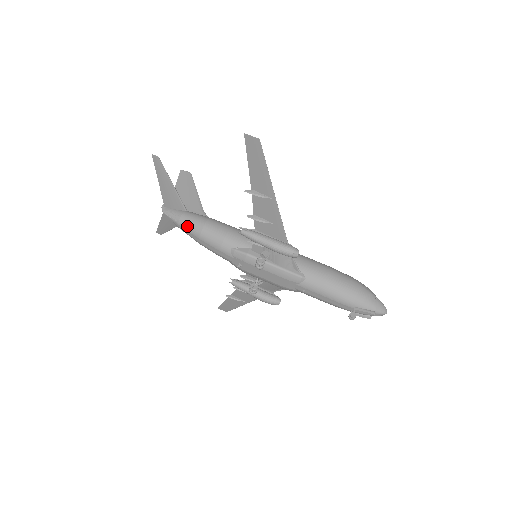
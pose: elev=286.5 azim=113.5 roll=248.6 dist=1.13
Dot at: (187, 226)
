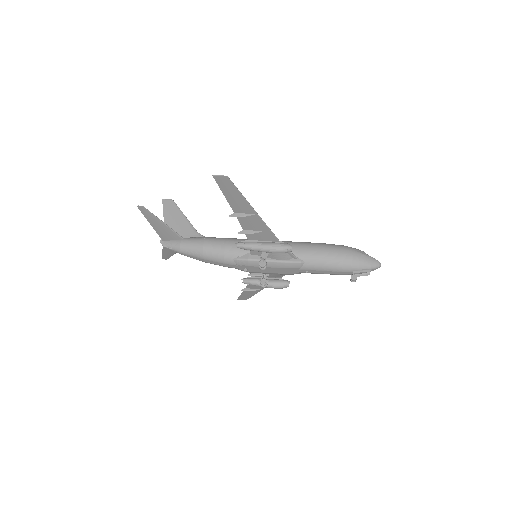
Dot at: (189, 252)
